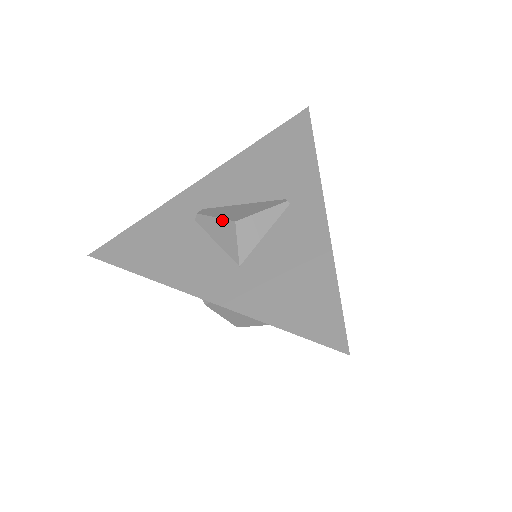
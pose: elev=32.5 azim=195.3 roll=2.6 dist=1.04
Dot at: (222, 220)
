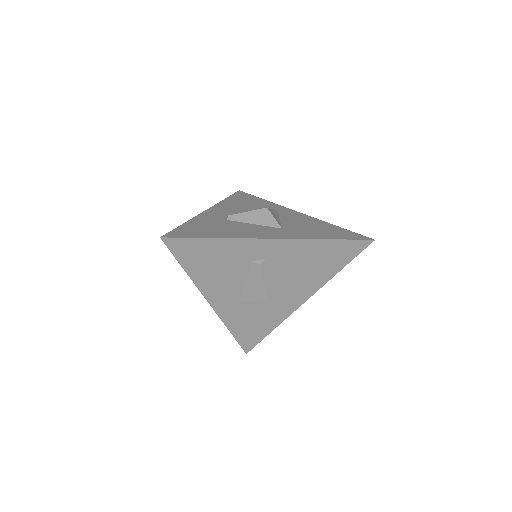
Dot at: (255, 211)
